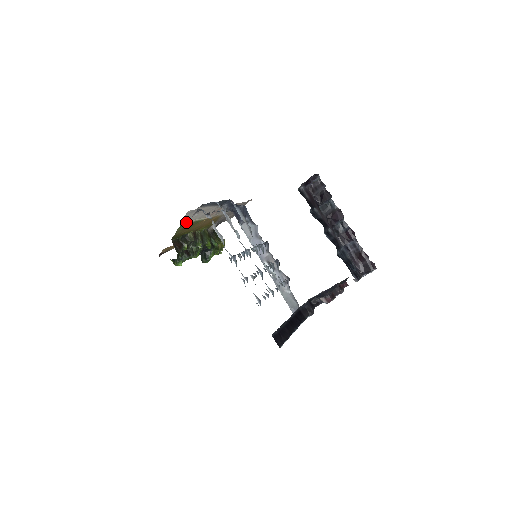
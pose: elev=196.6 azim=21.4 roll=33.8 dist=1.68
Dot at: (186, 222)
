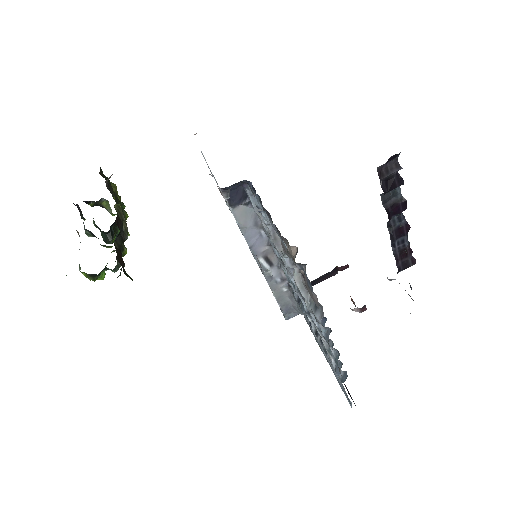
Dot at: occluded
